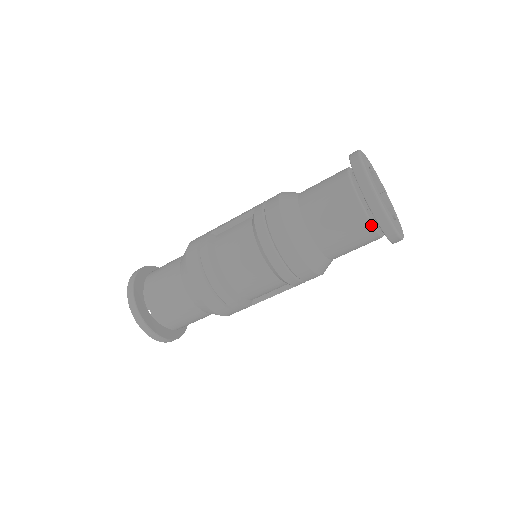
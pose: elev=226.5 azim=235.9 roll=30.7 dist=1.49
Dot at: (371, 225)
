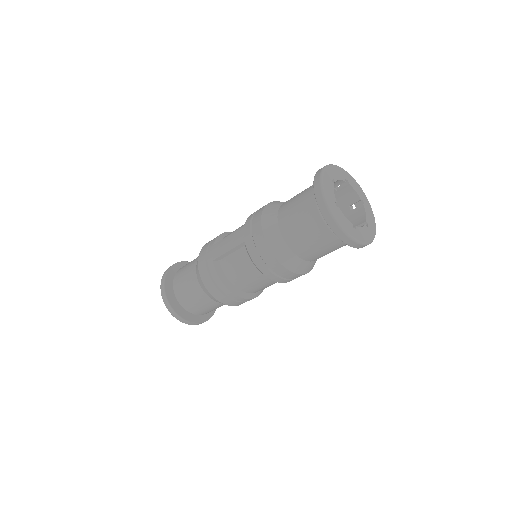
Dot at: occluded
